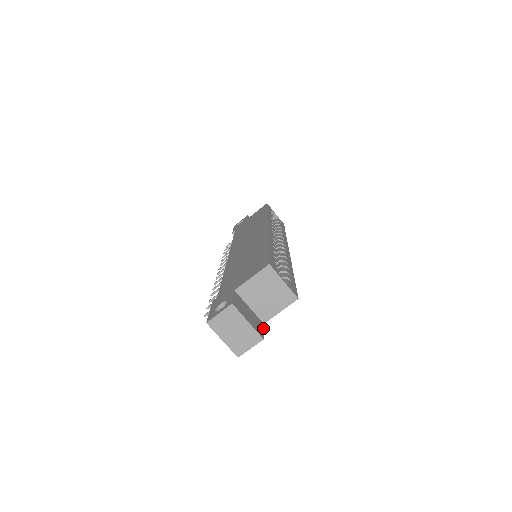
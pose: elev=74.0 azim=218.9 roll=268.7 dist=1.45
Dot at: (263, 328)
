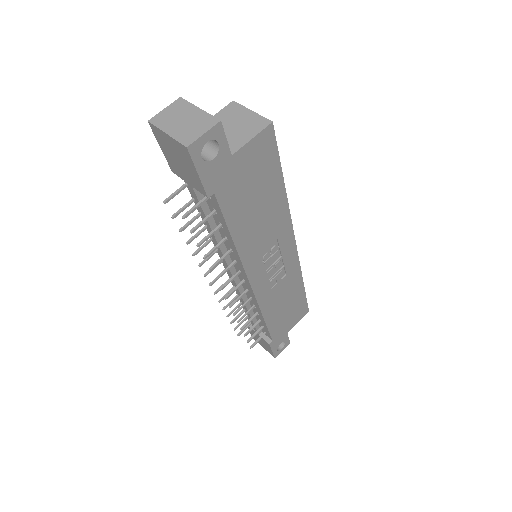
Dot at: (227, 144)
